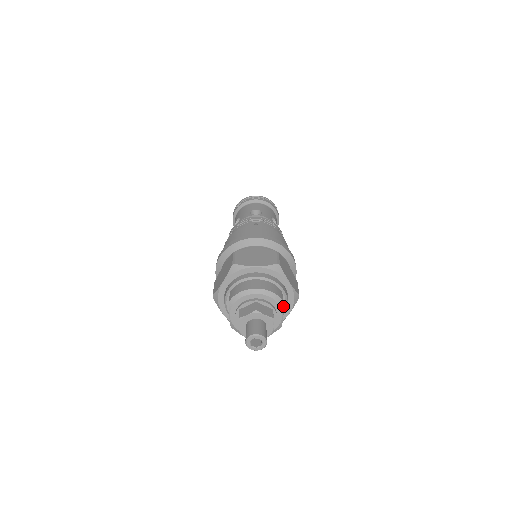
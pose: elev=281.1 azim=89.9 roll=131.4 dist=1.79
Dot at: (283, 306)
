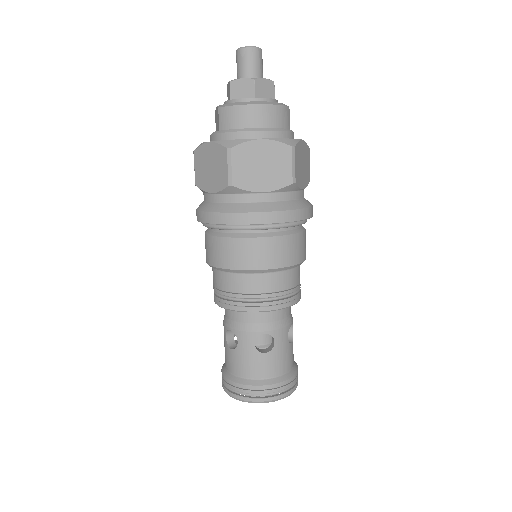
Dot at: occluded
